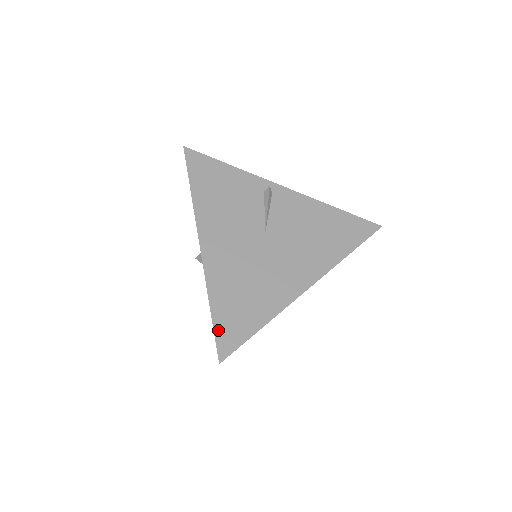
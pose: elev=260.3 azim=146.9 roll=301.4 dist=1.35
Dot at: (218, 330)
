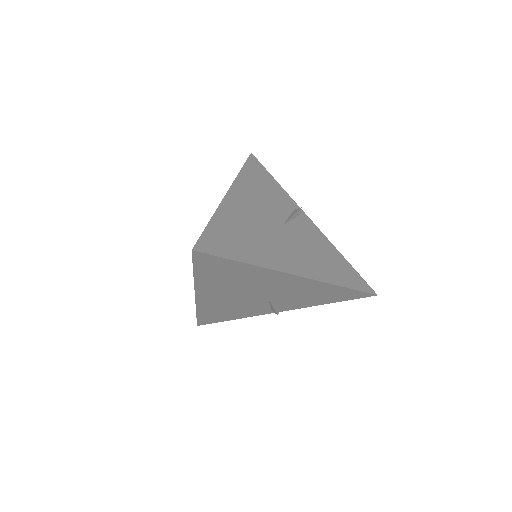
Dot at: (207, 234)
